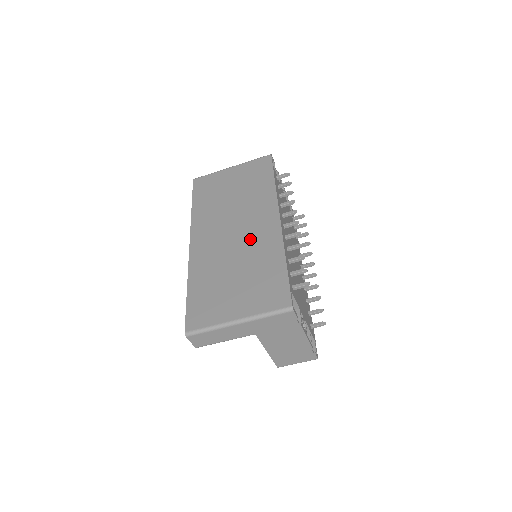
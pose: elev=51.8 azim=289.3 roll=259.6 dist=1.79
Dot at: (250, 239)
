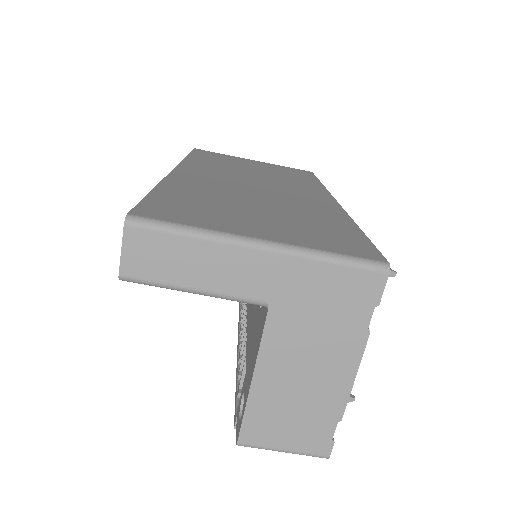
Dot at: (286, 195)
